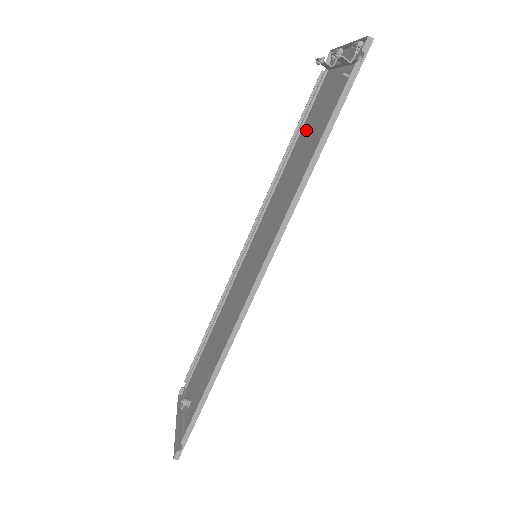
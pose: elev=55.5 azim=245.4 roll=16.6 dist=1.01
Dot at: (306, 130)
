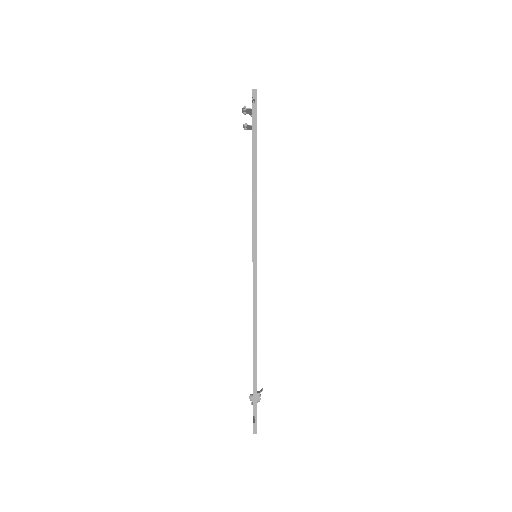
Dot at: occluded
